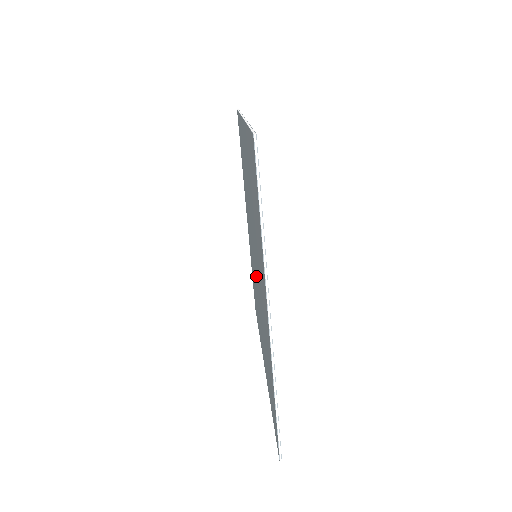
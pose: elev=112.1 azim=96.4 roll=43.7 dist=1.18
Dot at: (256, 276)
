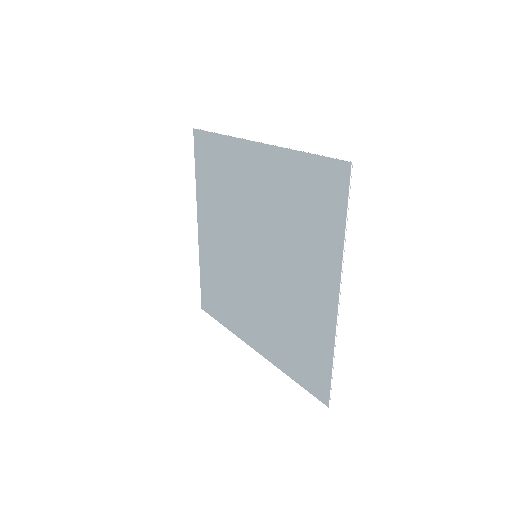
Dot at: (267, 264)
